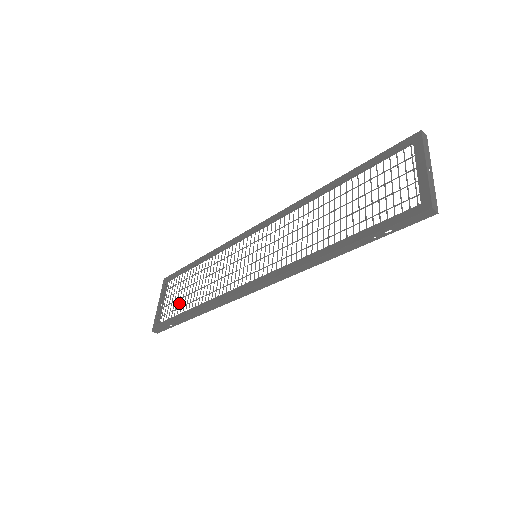
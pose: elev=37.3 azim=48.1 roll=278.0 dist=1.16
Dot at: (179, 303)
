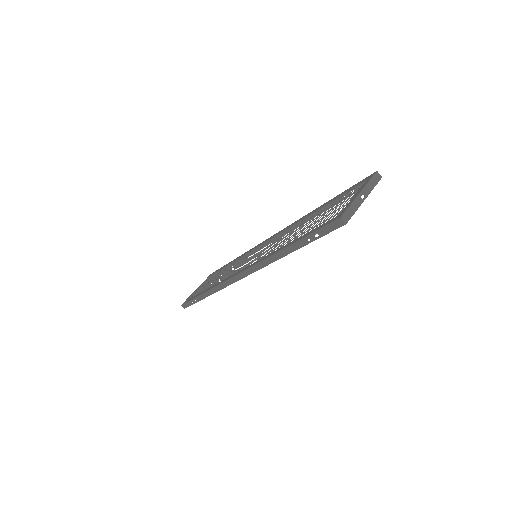
Dot at: occluded
